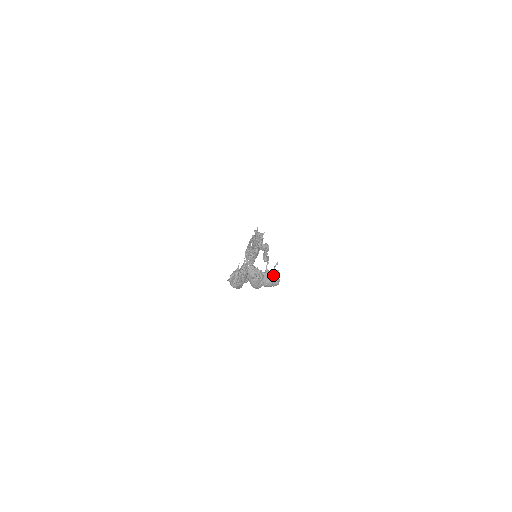
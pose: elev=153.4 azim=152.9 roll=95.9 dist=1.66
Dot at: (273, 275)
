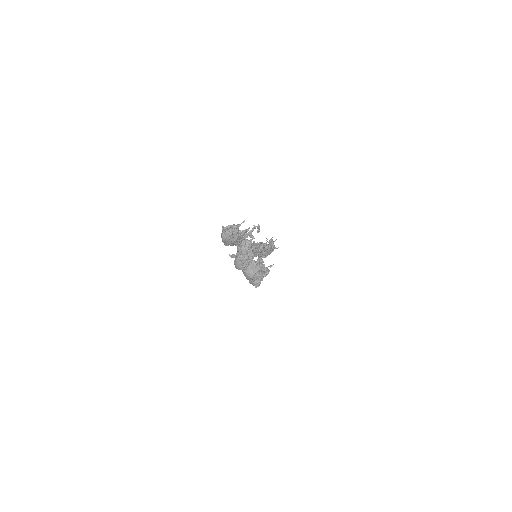
Dot at: (259, 271)
